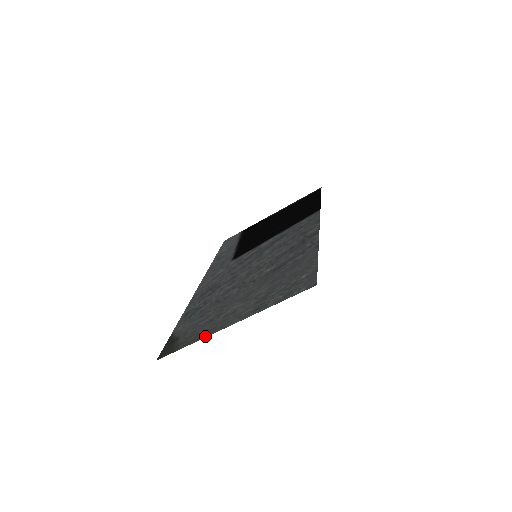
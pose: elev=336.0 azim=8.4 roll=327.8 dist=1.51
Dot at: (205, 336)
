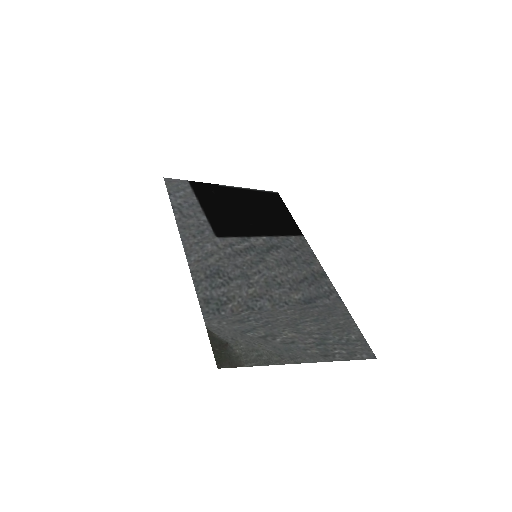
Dot at: (277, 363)
